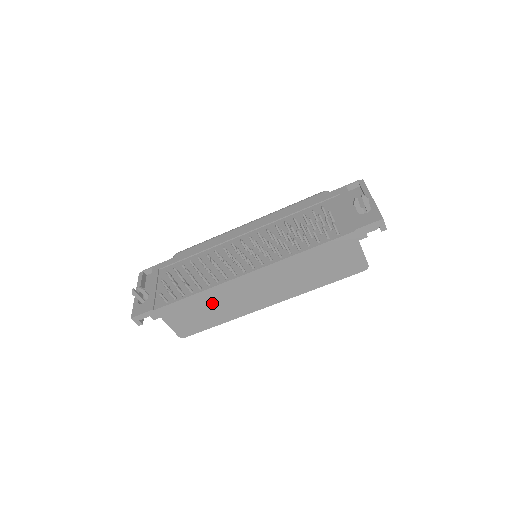
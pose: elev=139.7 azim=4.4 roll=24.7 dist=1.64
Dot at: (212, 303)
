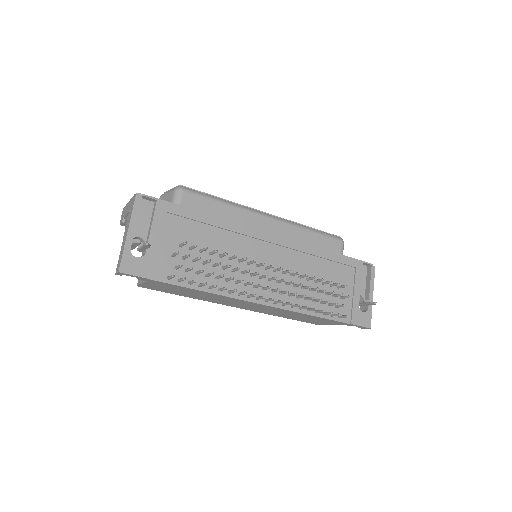
Dot at: (204, 295)
